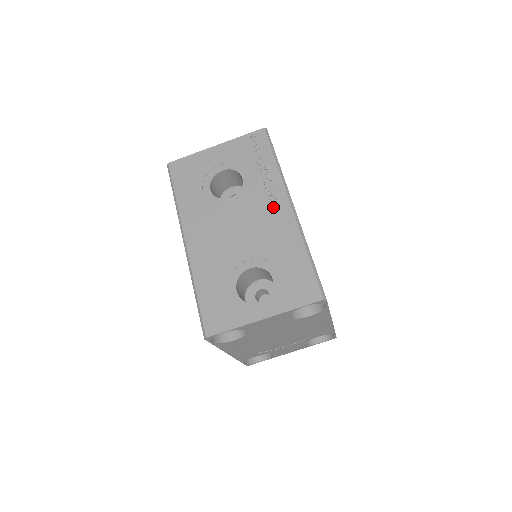
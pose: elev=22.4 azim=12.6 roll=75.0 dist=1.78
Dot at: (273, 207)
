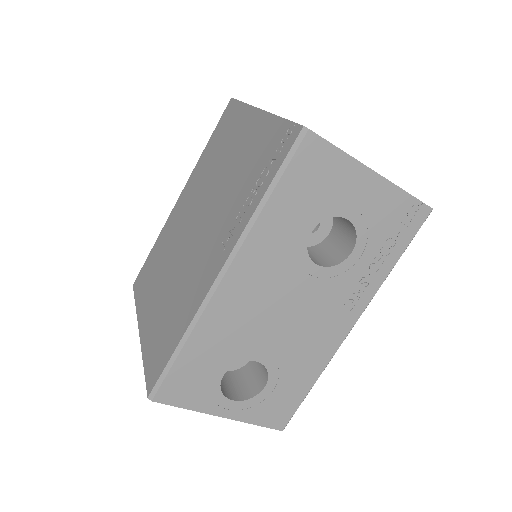
Dot at: (339, 316)
